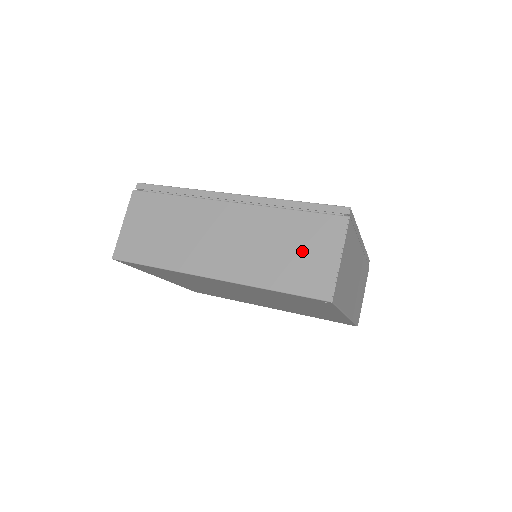
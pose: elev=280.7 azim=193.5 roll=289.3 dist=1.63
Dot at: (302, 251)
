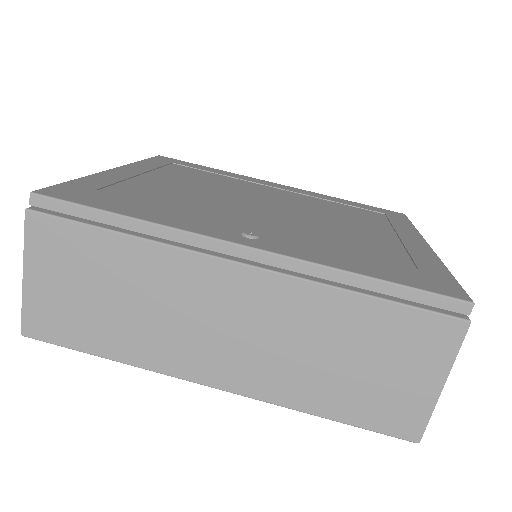
Dot at: (377, 367)
